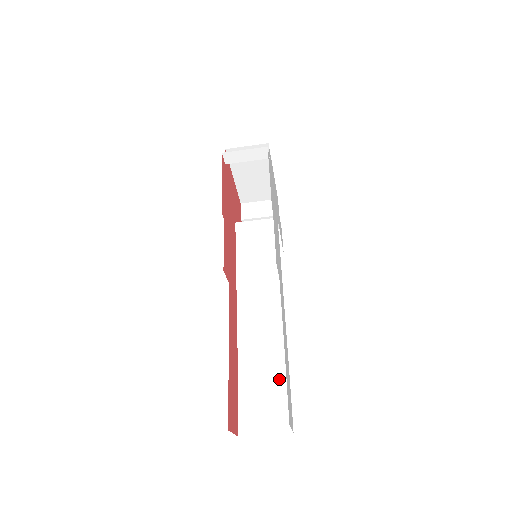
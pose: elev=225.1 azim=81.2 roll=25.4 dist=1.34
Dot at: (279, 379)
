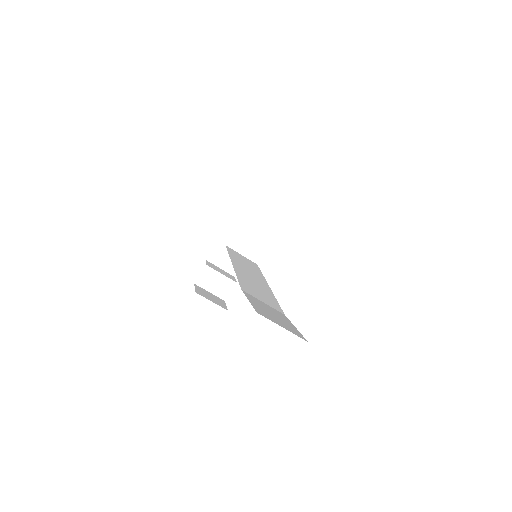
Dot at: (282, 316)
